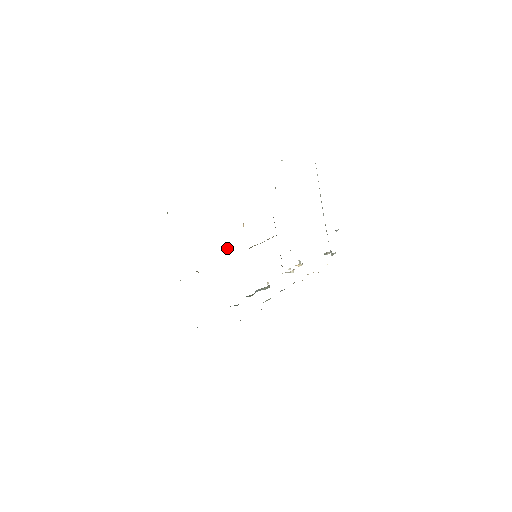
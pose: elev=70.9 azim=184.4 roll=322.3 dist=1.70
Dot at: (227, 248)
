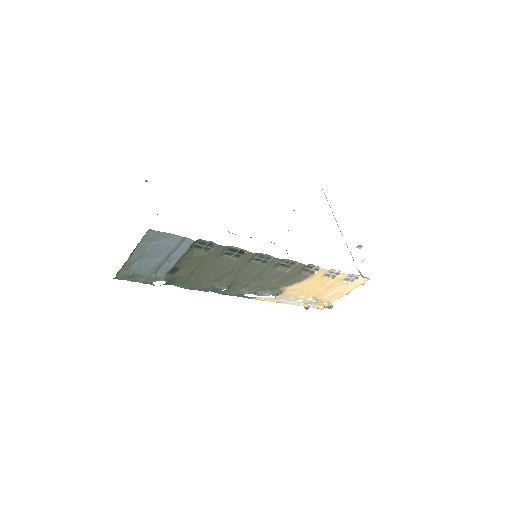
Dot at: occluded
